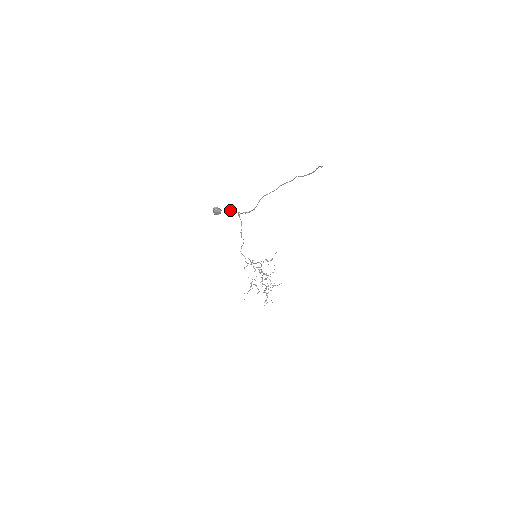
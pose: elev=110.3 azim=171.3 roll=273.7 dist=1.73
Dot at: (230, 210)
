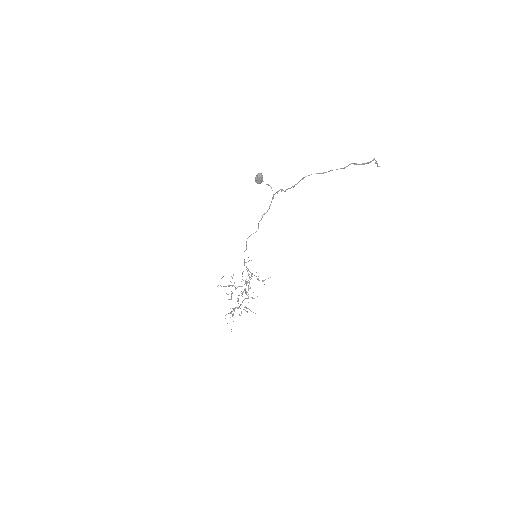
Dot at: occluded
